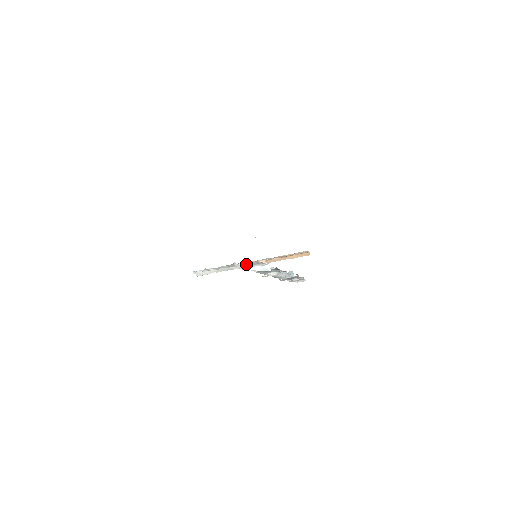
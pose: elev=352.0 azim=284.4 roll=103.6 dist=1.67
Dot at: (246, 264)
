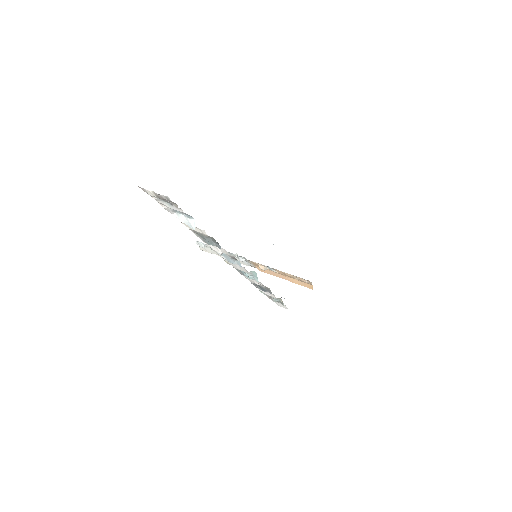
Dot at: (156, 194)
